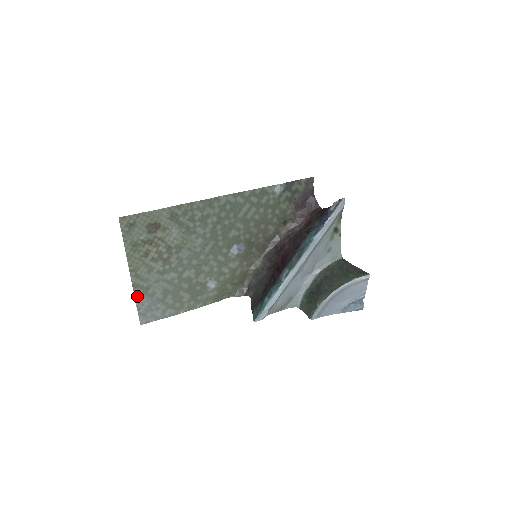
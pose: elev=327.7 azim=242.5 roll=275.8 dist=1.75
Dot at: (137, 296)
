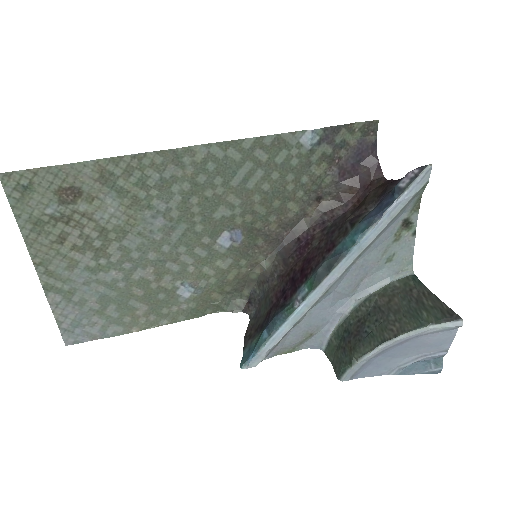
Dot at: (54, 304)
